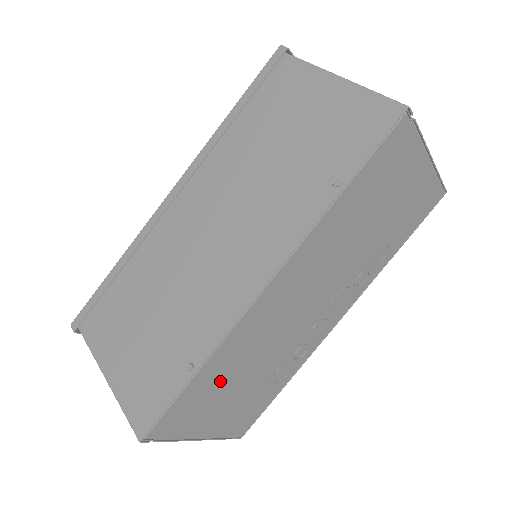
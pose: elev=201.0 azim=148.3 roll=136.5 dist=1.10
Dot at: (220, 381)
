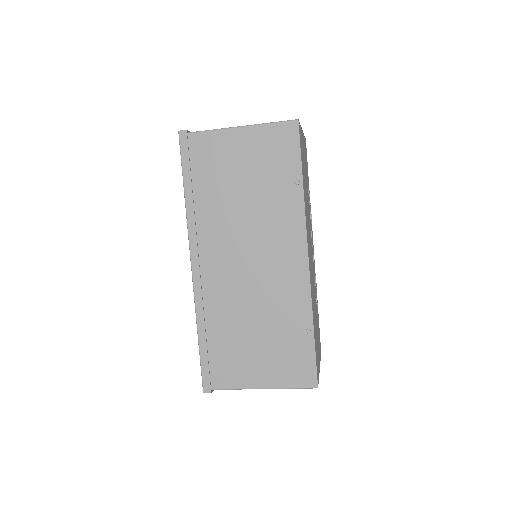
Dot at: (315, 326)
